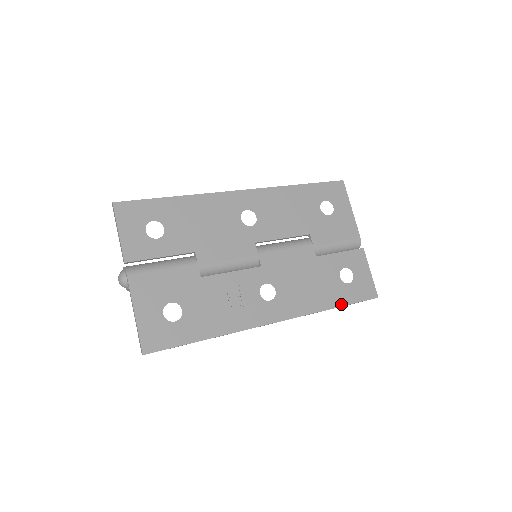
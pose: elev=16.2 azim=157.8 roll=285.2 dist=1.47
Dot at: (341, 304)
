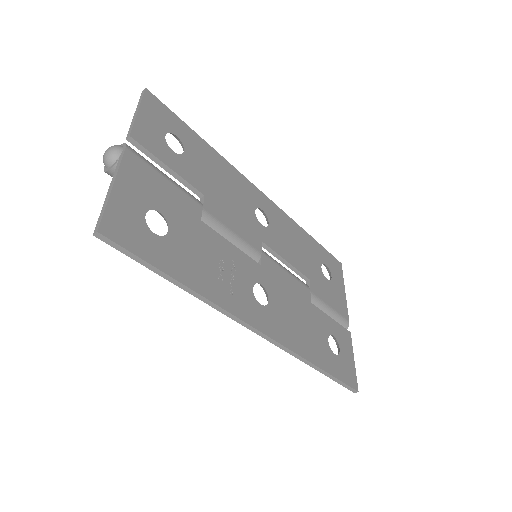
Dot at: (325, 369)
